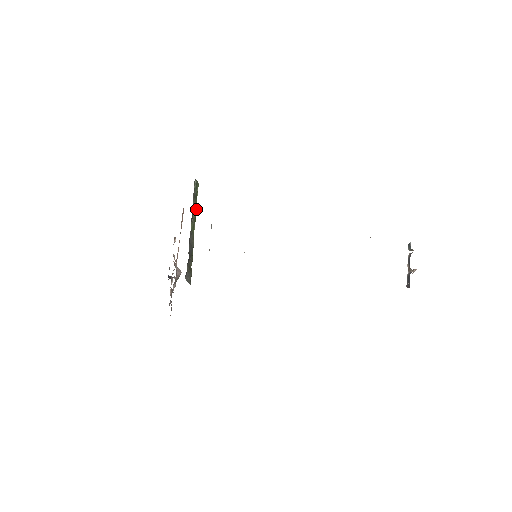
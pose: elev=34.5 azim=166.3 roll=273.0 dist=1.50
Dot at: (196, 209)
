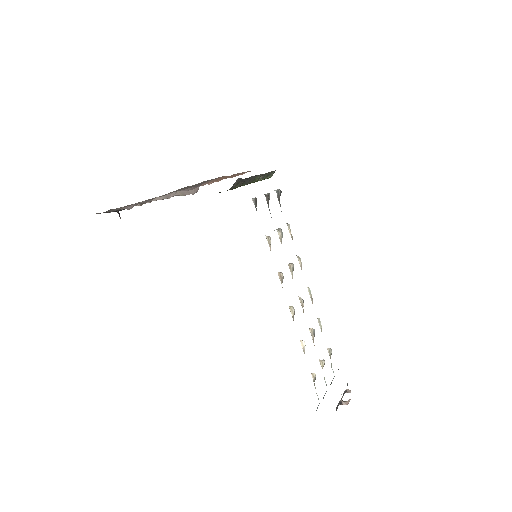
Dot at: (262, 179)
